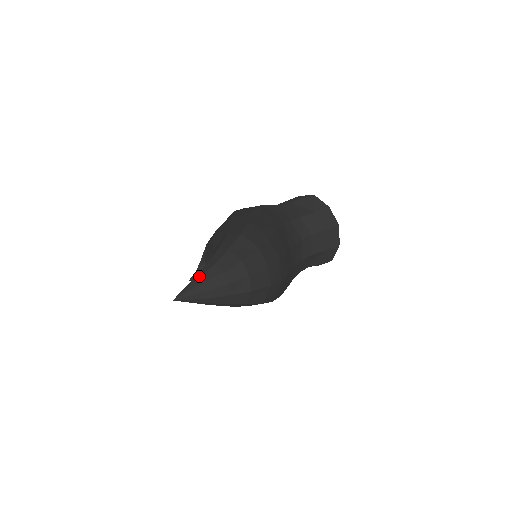
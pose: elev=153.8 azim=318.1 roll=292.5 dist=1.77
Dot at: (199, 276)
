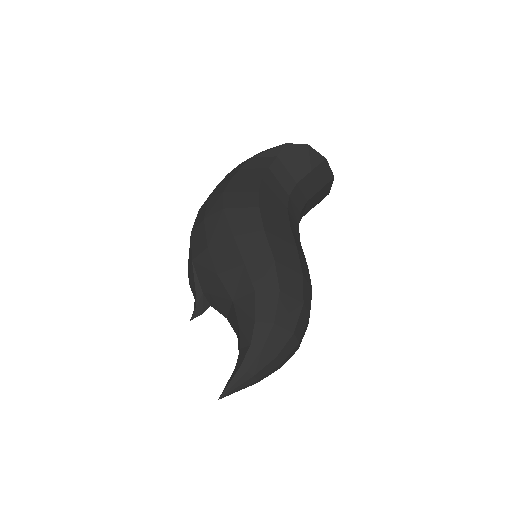
Dot at: (246, 368)
